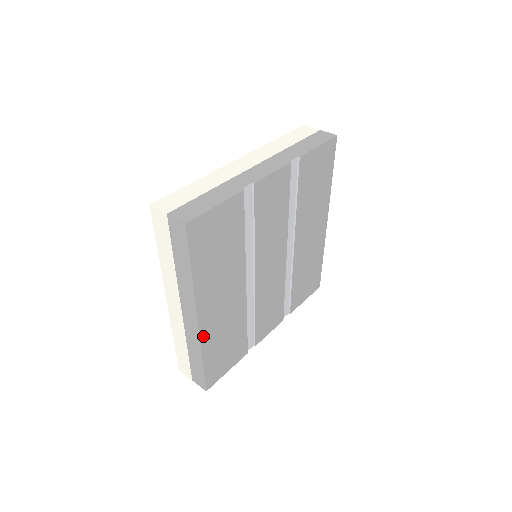
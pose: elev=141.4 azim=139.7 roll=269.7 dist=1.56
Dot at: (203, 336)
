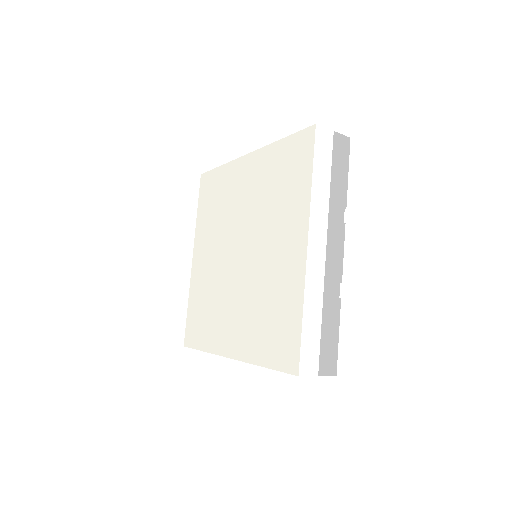
Dot at: occluded
